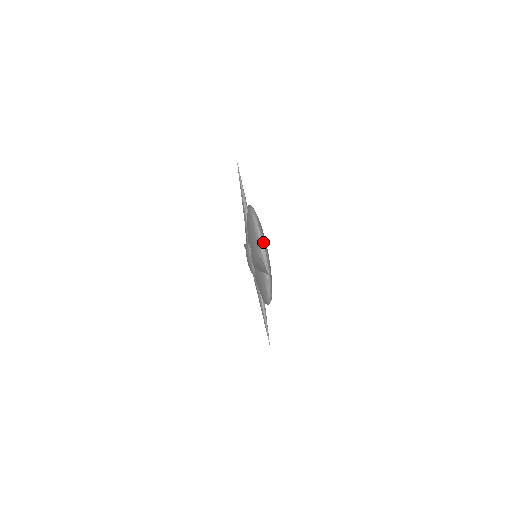
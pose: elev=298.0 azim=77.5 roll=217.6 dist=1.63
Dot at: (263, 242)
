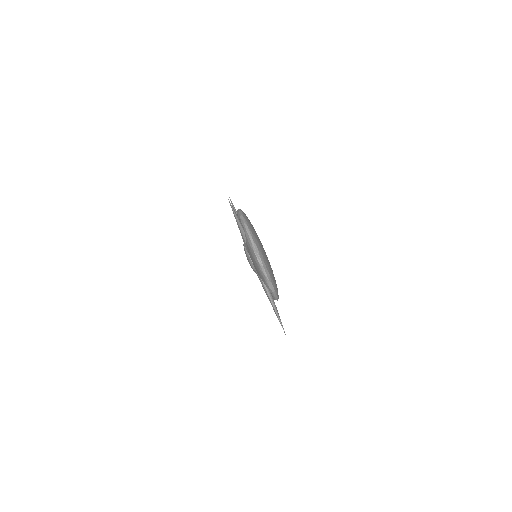
Dot at: (270, 279)
